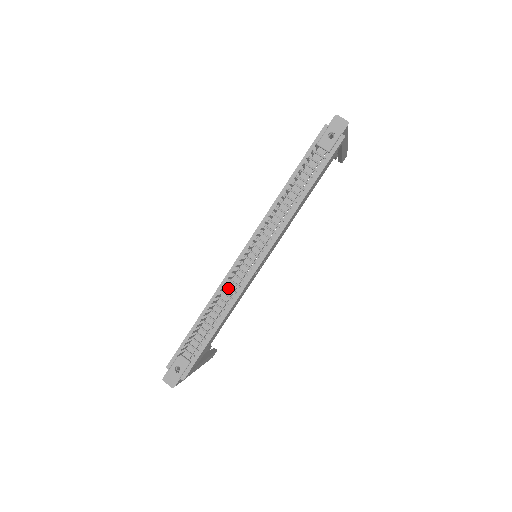
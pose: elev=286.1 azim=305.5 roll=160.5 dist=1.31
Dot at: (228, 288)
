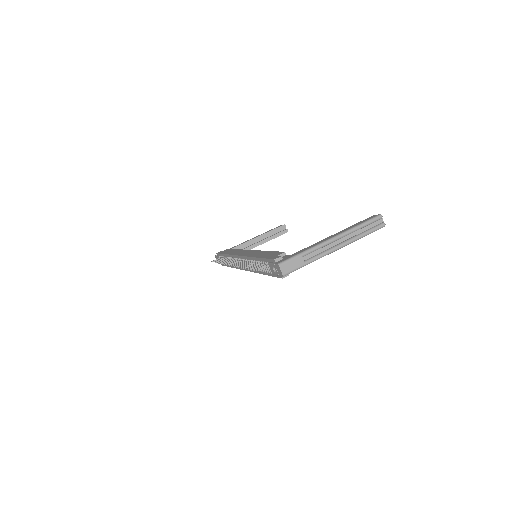
Dot at: occluded
